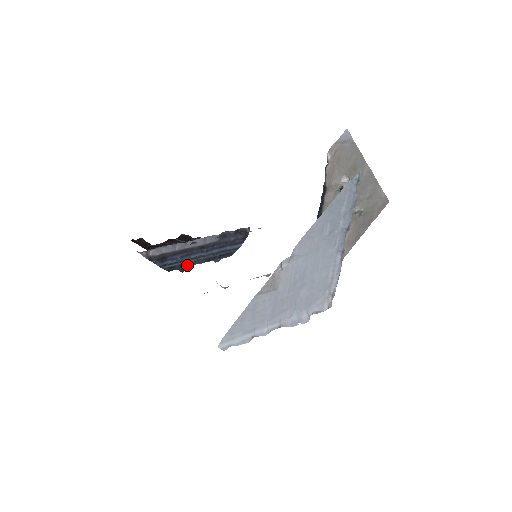
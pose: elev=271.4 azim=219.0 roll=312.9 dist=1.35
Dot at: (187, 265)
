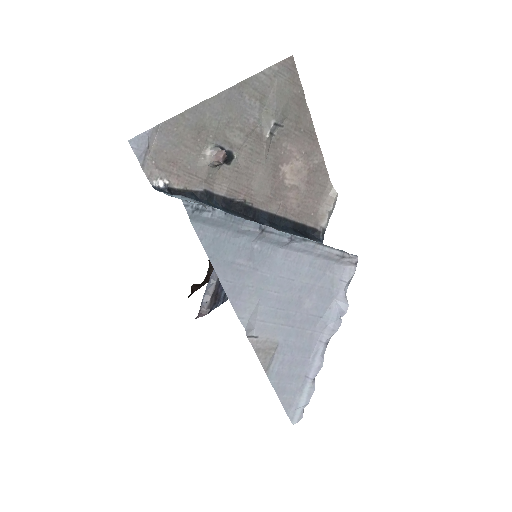
Dot at: occluded
